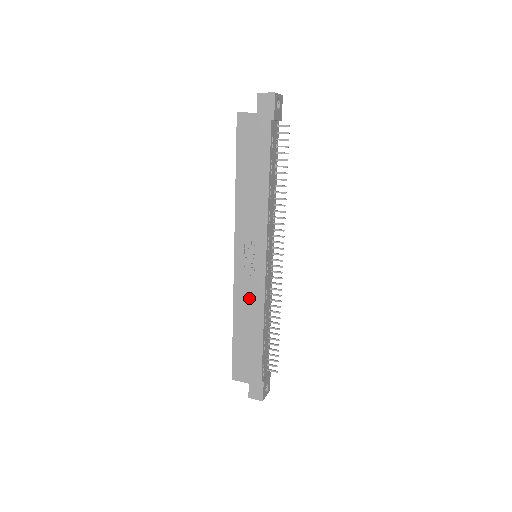
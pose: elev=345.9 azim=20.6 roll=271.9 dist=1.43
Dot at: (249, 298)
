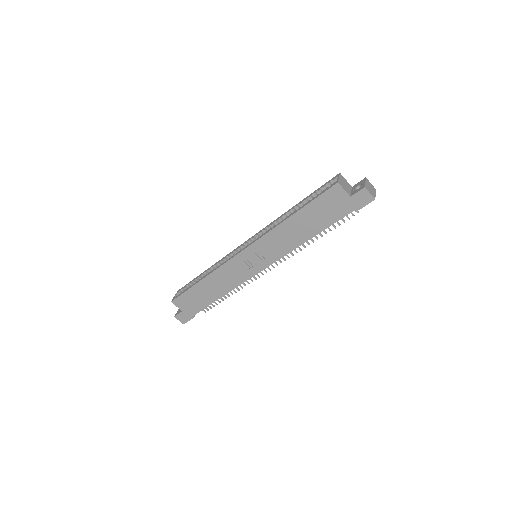
Dot at: (229, 277)
